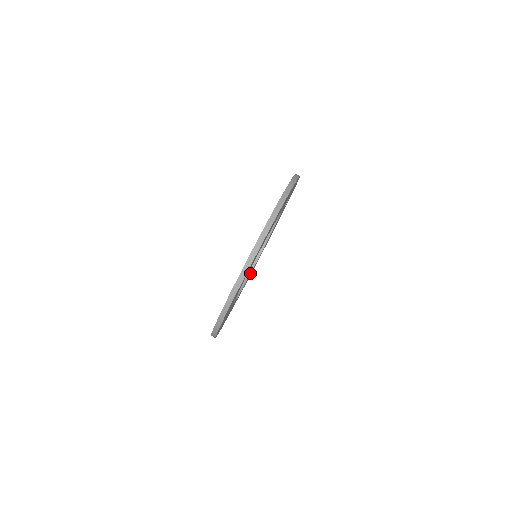
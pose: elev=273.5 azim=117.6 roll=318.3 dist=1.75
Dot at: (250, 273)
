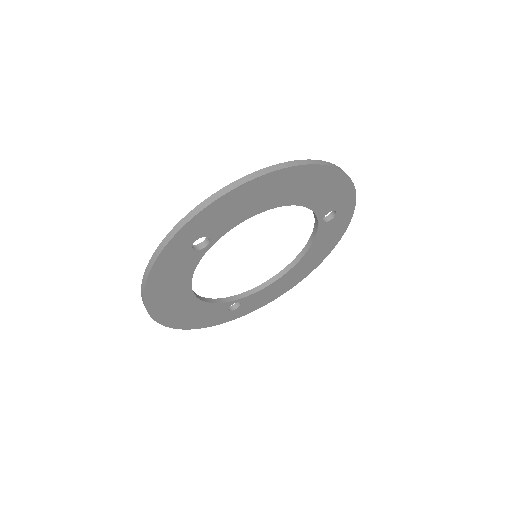
Dot at: (260, 289)
